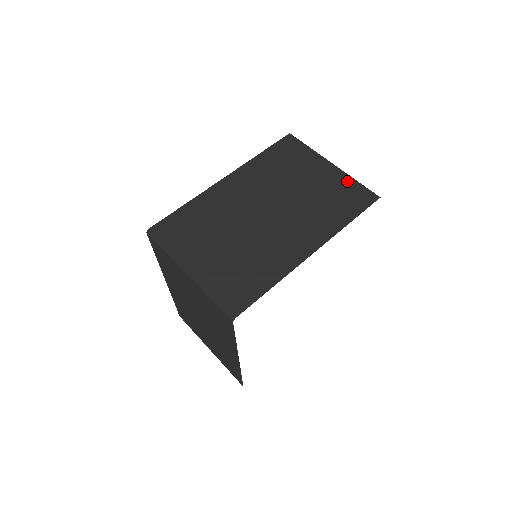
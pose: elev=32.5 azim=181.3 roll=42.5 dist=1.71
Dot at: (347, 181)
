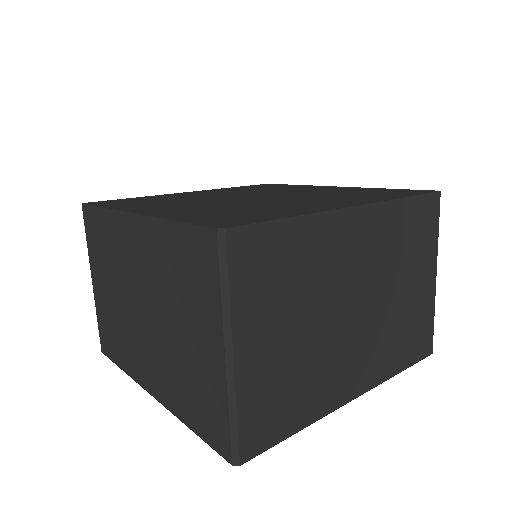
Dot at: (430, 312)
